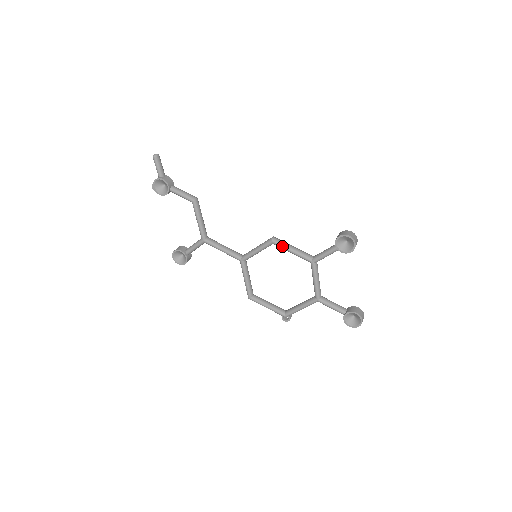
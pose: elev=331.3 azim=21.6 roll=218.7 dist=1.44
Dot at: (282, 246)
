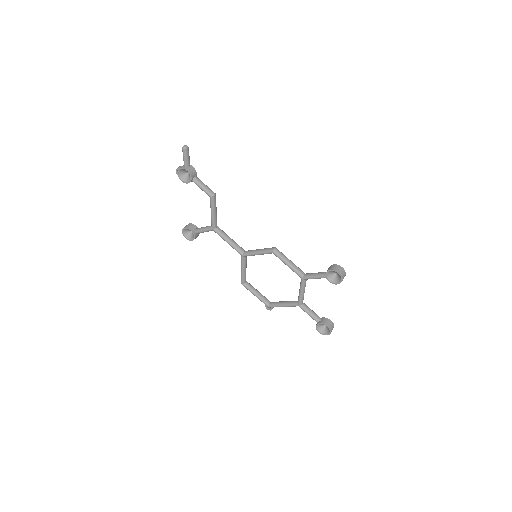
Dot at: (280, 258)
